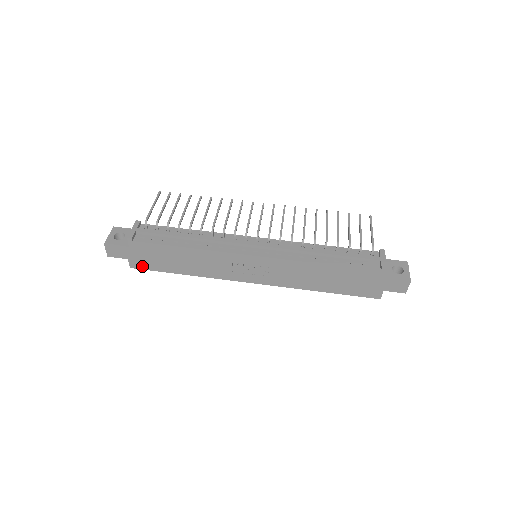
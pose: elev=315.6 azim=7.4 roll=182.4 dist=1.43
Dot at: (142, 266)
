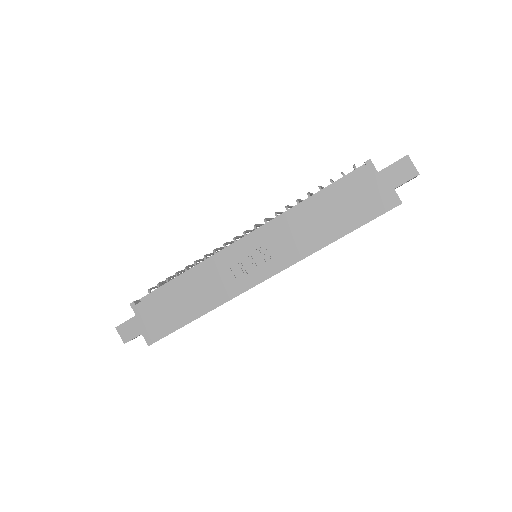
Dot at: (157, 335)
